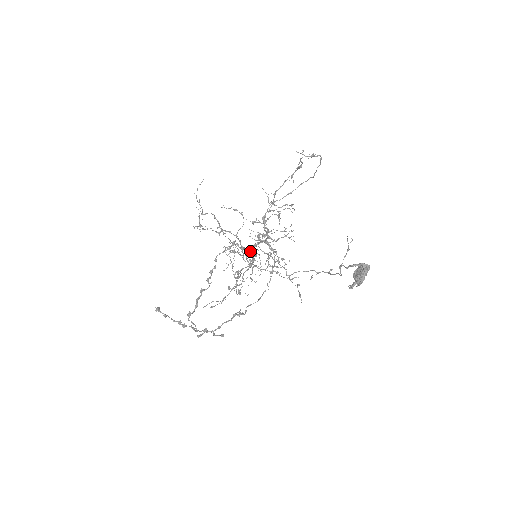
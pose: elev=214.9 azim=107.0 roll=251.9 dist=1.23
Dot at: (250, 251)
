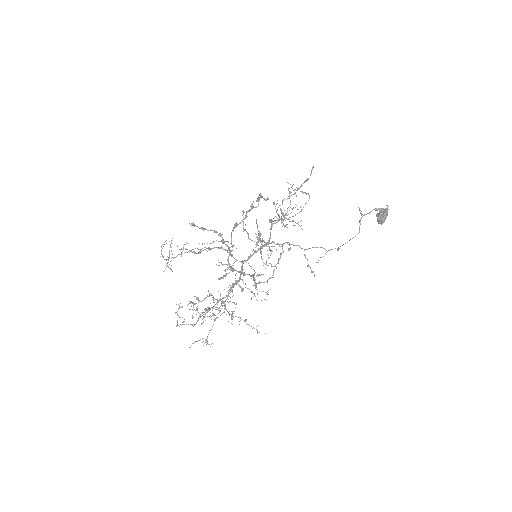
Dot at: (257, 242)
